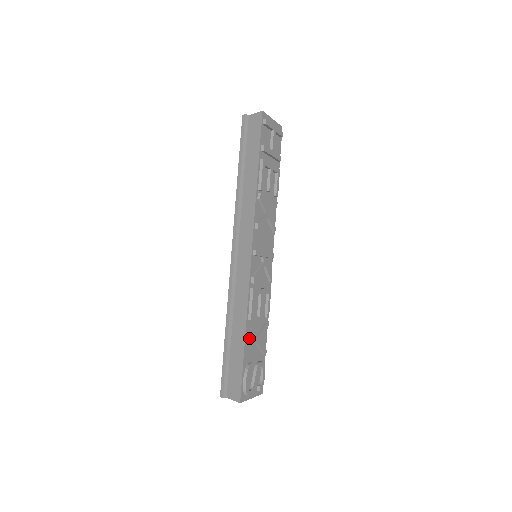
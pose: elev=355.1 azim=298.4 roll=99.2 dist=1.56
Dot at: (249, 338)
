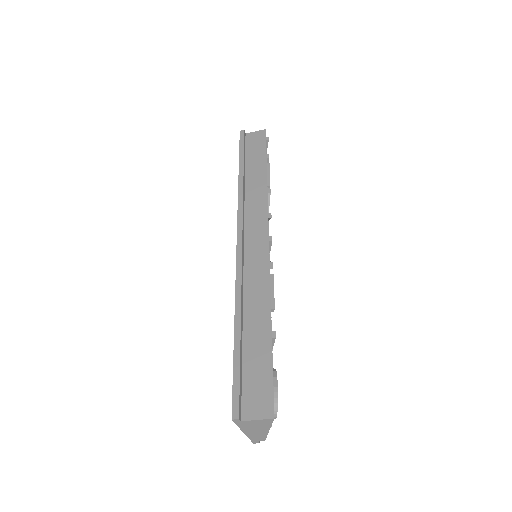
Dot at: (272, 332)
